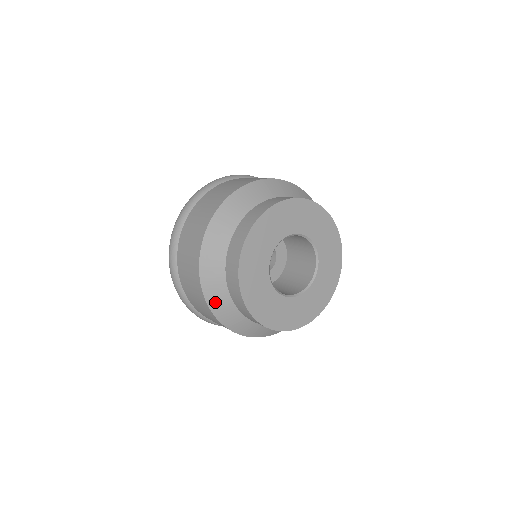
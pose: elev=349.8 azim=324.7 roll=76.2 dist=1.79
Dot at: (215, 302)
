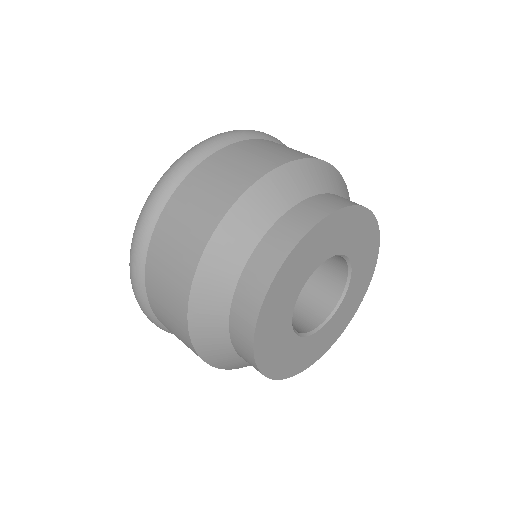
Dot at: (211, 354)
